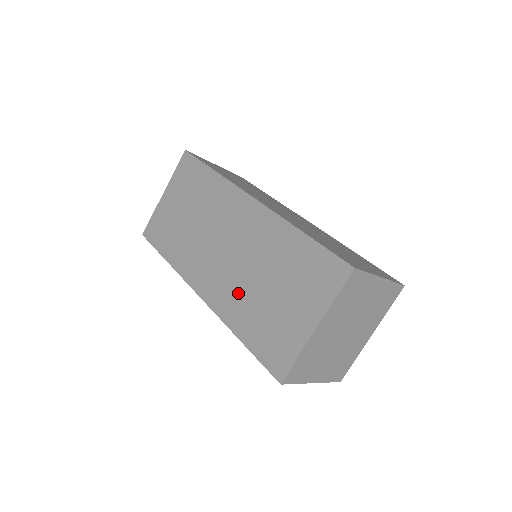
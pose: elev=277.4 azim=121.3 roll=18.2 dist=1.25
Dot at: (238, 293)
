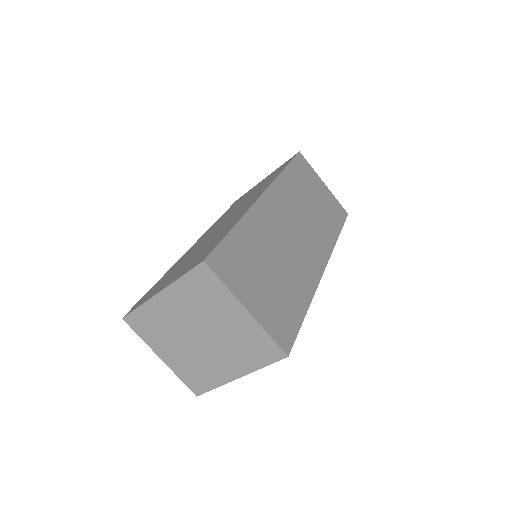
Dot at: (191, 252)
